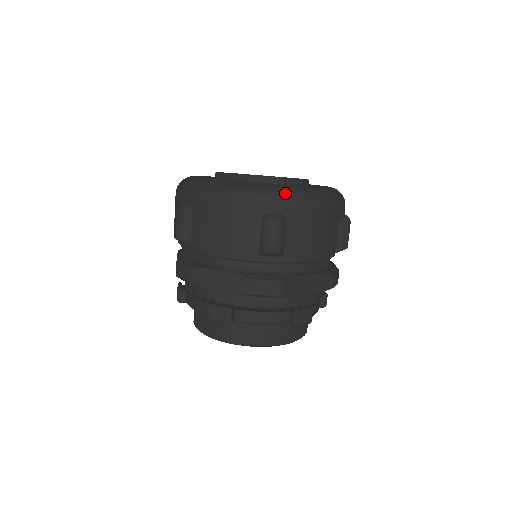
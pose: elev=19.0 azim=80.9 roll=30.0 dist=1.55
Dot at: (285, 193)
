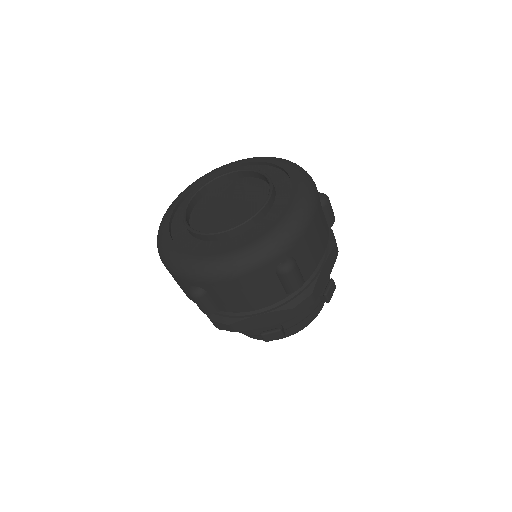
Dot at: (195, 272)
